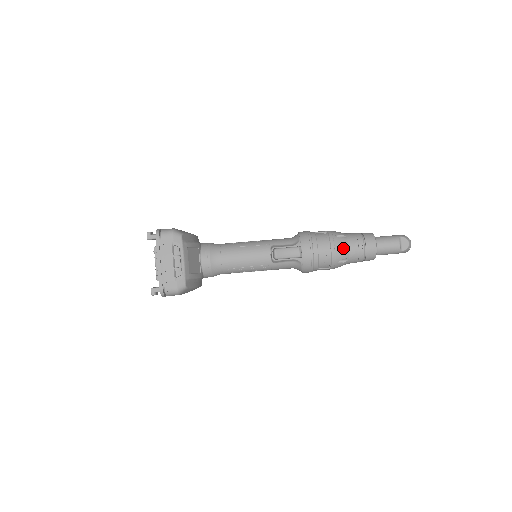
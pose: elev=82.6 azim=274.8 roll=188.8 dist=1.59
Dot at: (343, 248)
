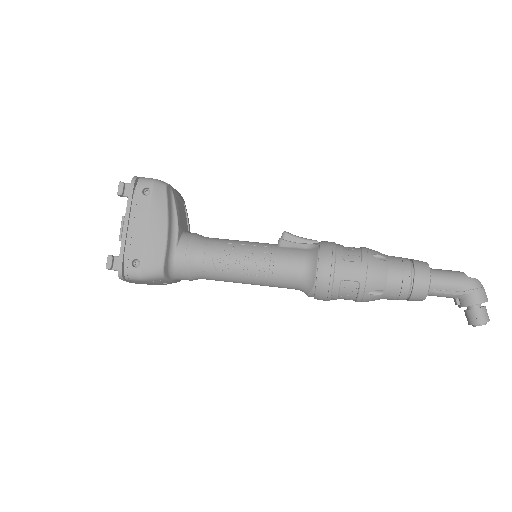
Dot at: occluded
